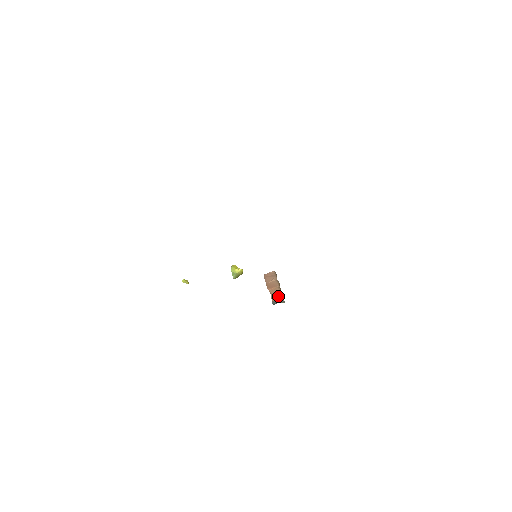
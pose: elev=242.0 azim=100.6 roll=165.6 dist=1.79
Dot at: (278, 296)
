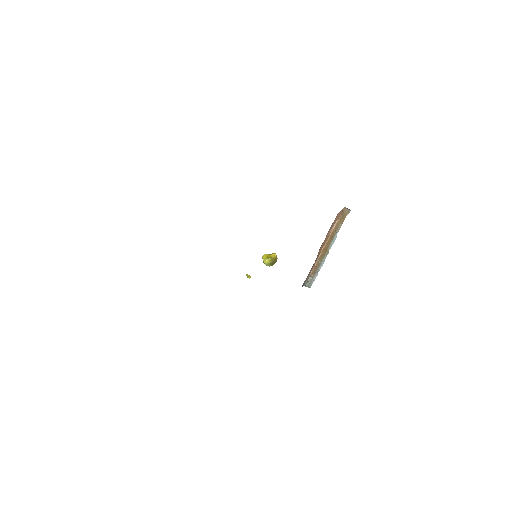
Dot at: (310, 271)
